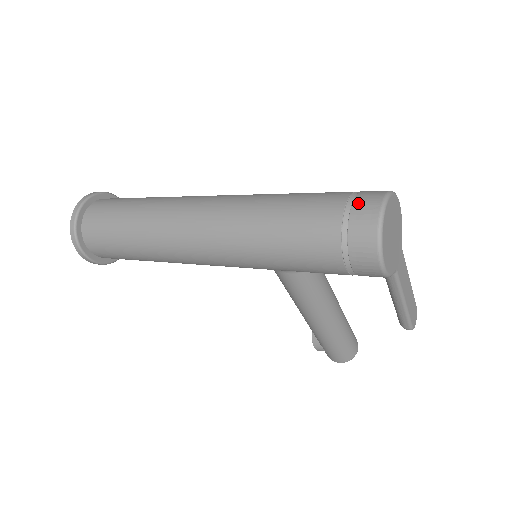
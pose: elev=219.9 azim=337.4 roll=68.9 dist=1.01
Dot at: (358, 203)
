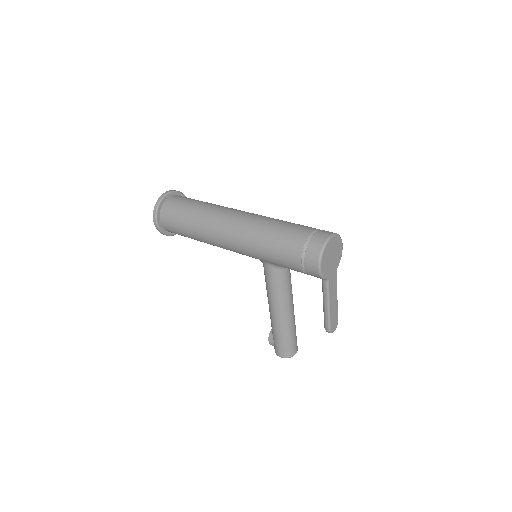
Dot at: (319, 232)
